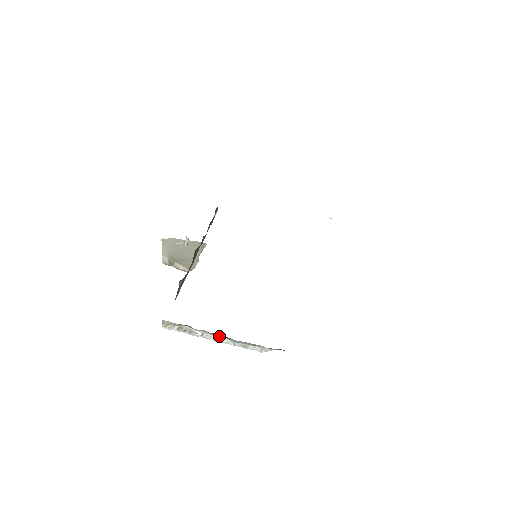
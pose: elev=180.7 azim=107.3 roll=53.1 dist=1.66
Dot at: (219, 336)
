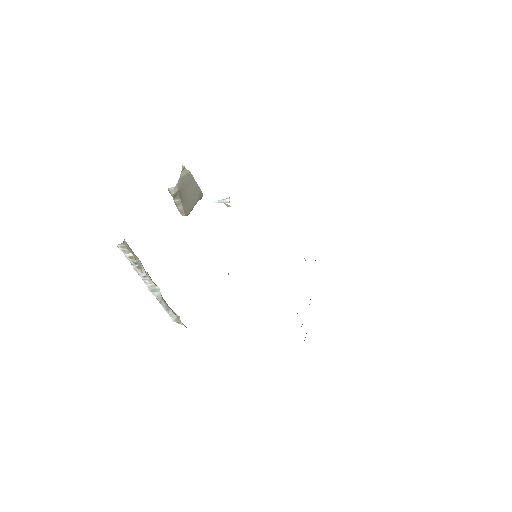
Dot at: (158, 287)
